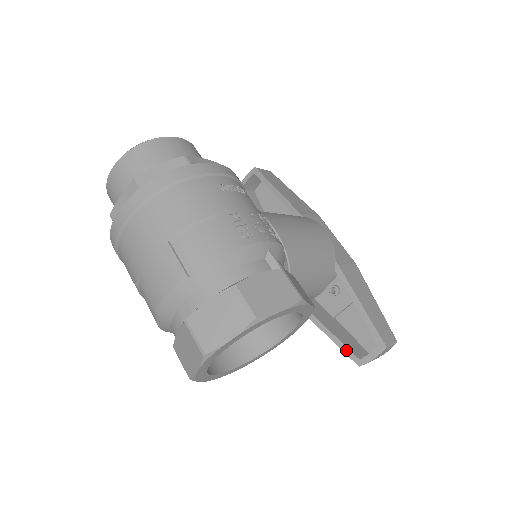
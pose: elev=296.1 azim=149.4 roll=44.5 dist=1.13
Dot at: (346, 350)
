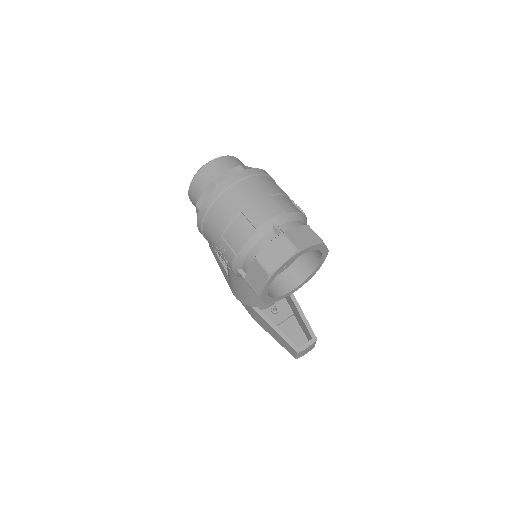
Dot at: (289, 341)
